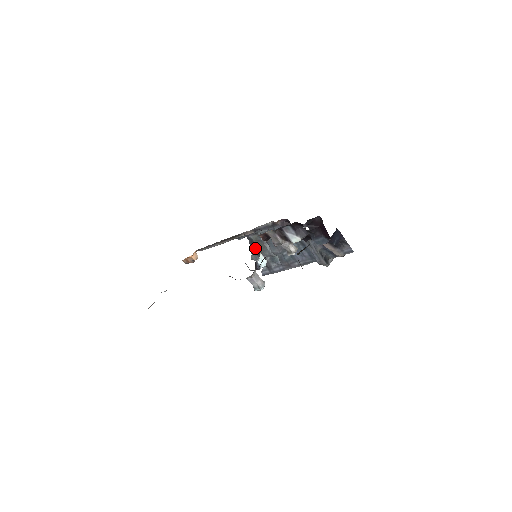
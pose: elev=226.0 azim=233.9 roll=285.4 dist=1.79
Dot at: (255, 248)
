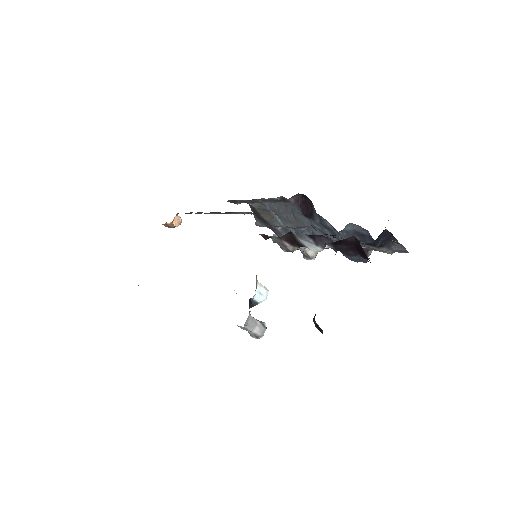
Dot at: (259, 217)
